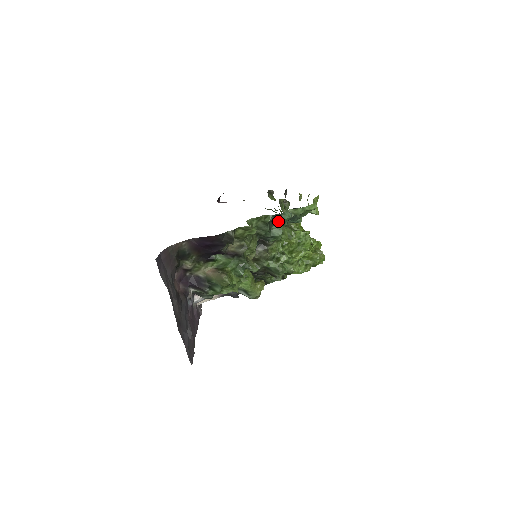
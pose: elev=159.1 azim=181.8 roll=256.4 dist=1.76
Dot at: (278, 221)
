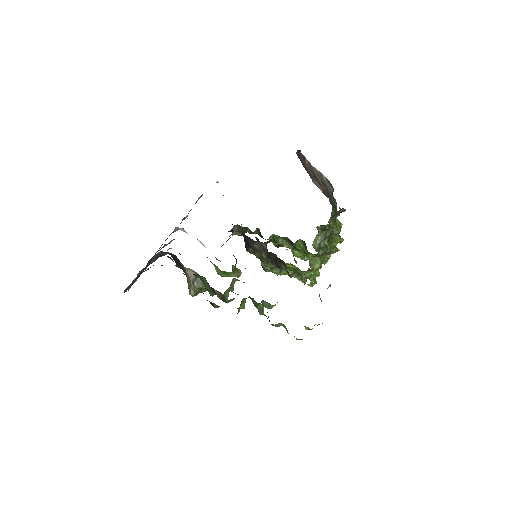
Dot at: (268, 317)
